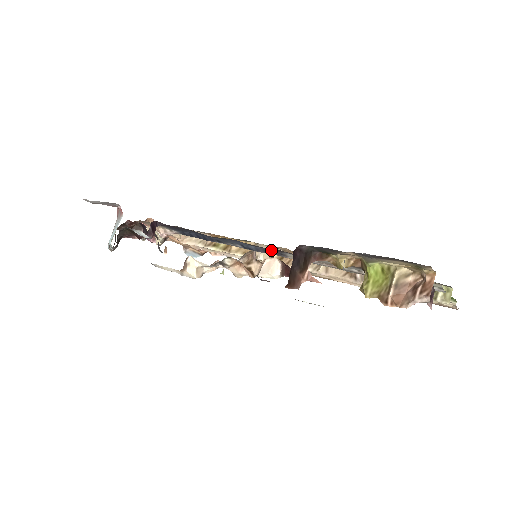
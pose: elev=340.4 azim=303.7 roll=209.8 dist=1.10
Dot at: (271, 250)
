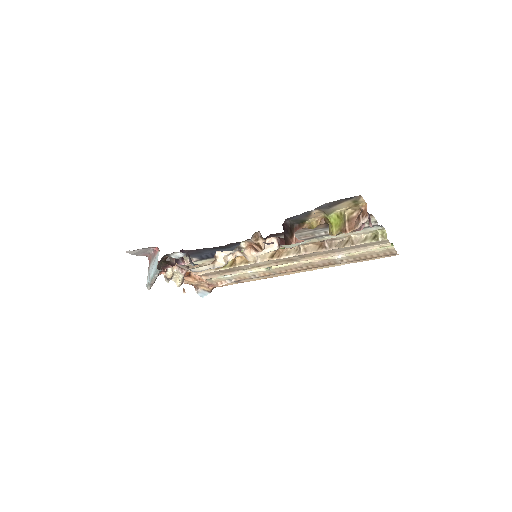
Dot at: occluded
